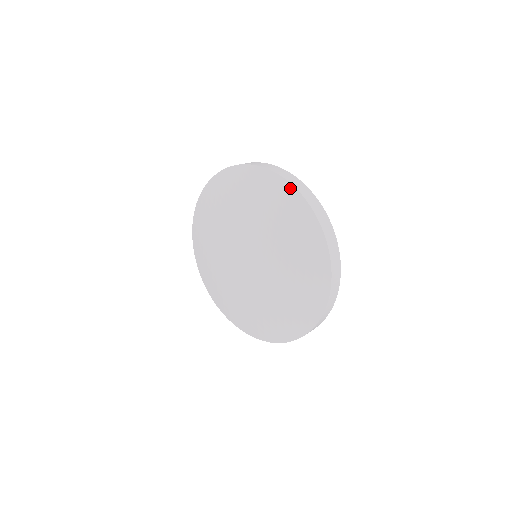
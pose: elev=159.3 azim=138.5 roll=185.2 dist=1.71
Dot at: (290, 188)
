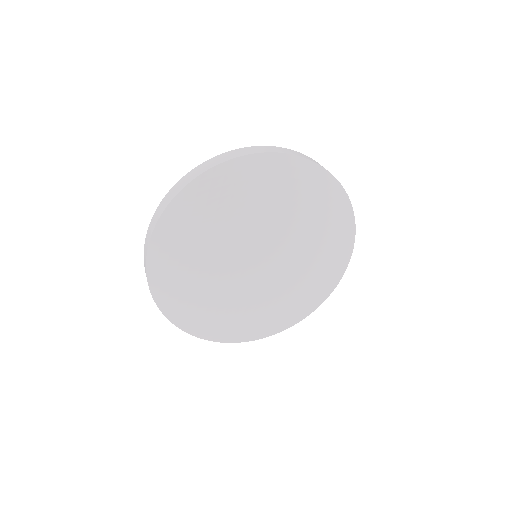
Dot at: (332, 179)
